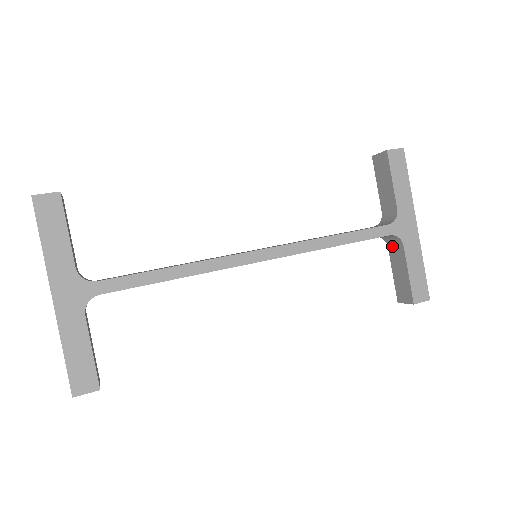
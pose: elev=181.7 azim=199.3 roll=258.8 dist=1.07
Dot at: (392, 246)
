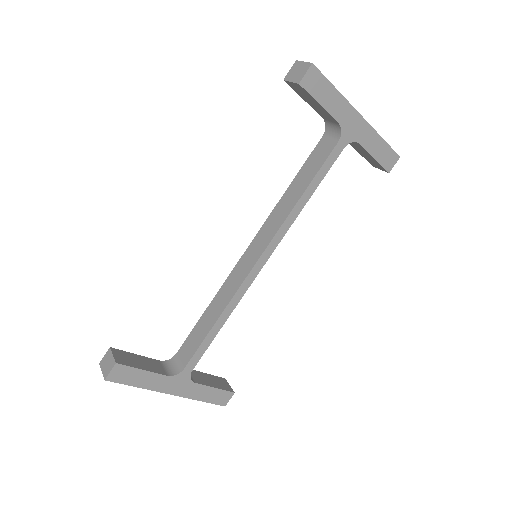
Dot at: occluded
